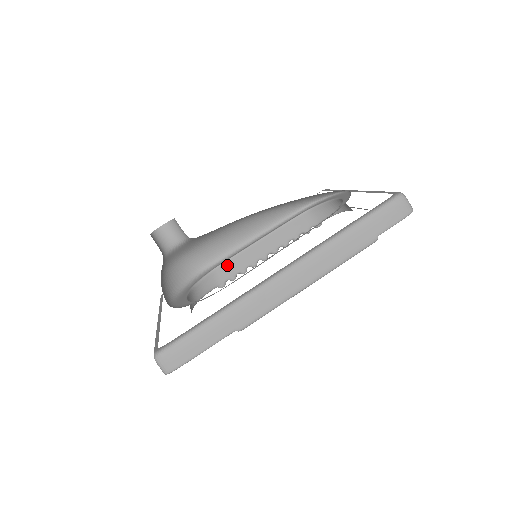
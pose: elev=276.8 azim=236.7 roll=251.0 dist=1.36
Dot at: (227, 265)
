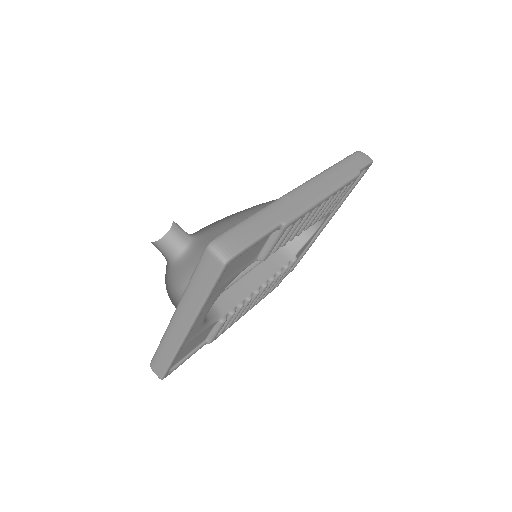
Dot at: (223, 297)
